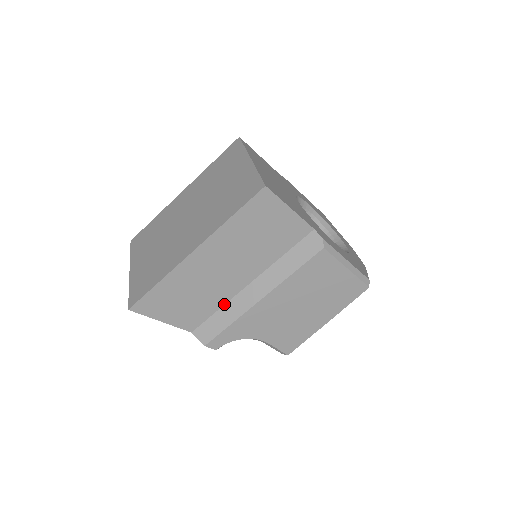
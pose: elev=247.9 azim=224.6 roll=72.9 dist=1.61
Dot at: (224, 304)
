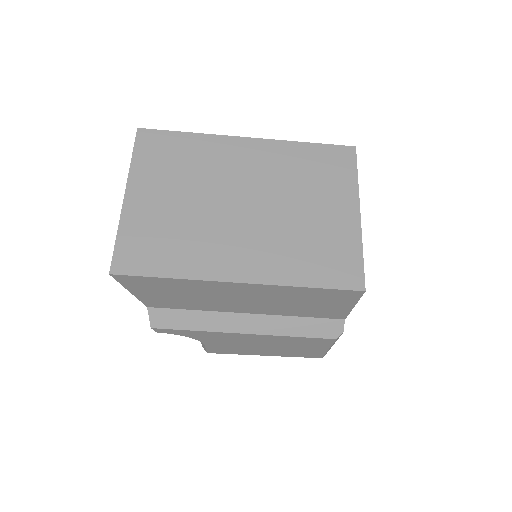
Dot at: (205, 310)
